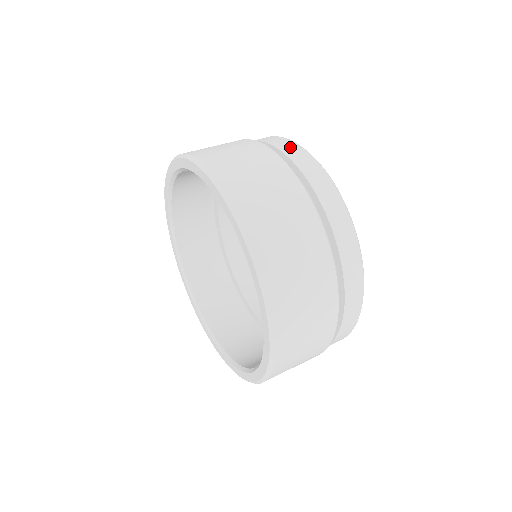
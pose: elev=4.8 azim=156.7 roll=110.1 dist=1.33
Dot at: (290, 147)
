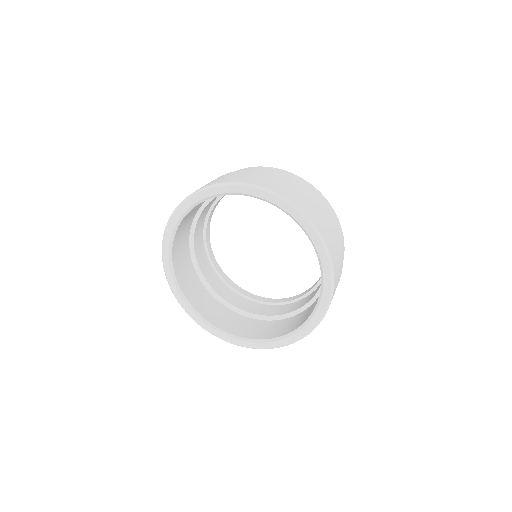
Dot at: (328, 205)
